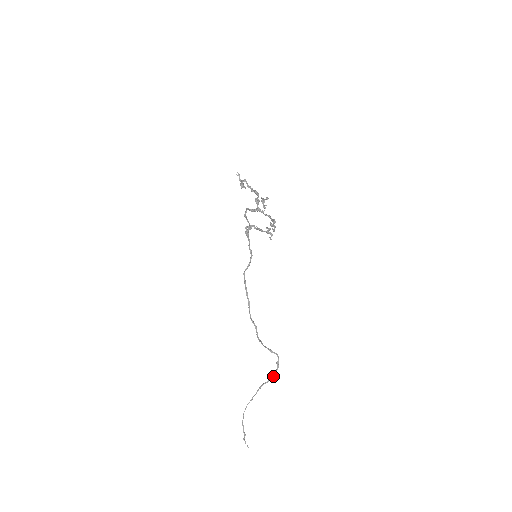
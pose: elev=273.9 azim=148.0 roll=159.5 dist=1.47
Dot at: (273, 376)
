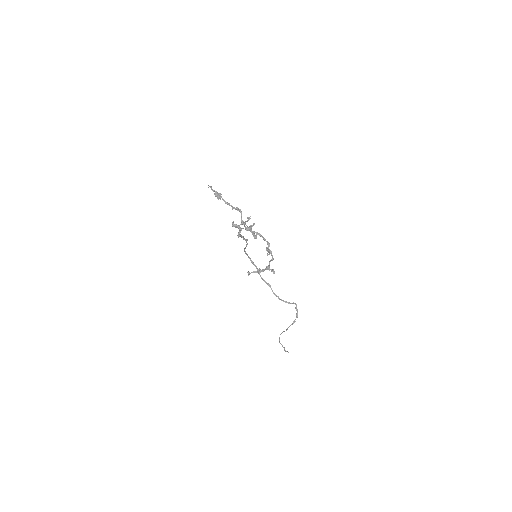
Dot at: occluded
